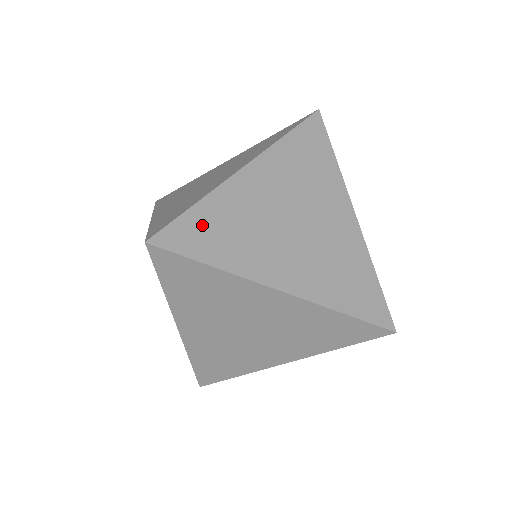
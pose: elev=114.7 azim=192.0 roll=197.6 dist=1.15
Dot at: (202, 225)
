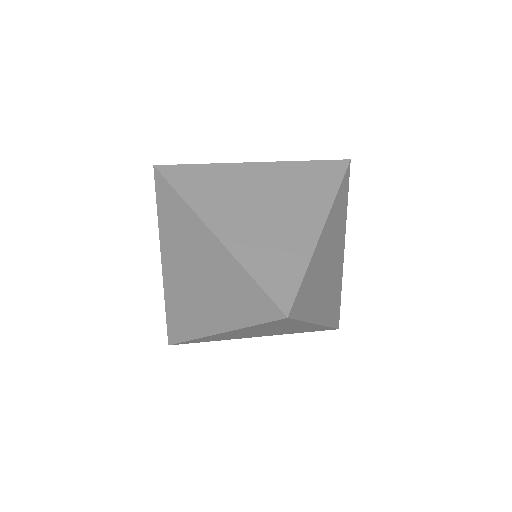
Dot at: (305, 290)
